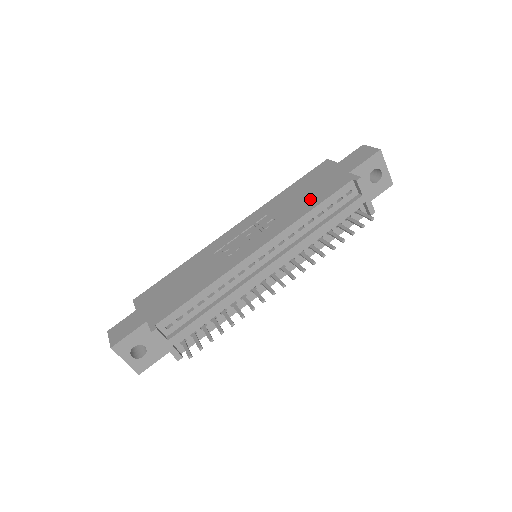
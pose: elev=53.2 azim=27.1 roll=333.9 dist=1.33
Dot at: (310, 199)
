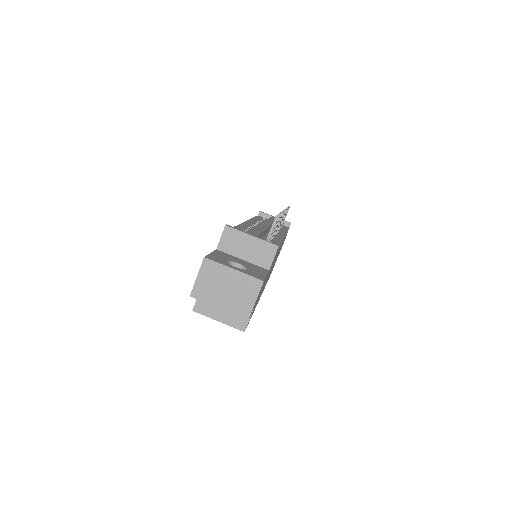
Dot at: occluded
